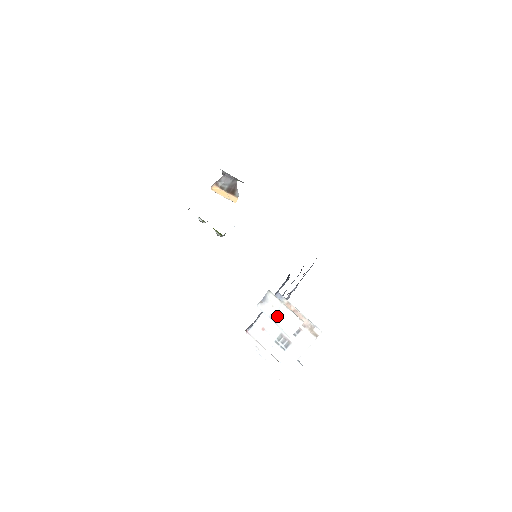
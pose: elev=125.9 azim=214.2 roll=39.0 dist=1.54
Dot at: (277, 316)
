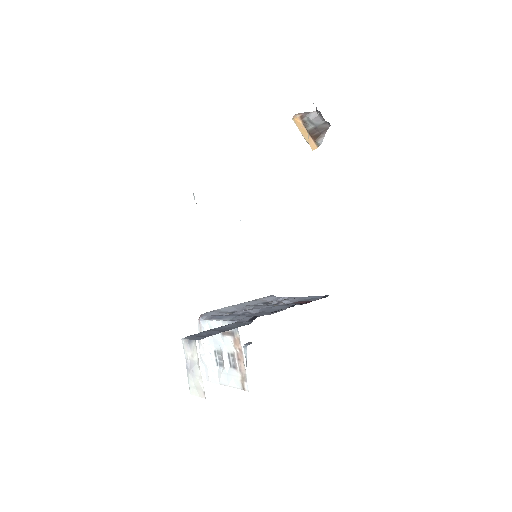
Dot at: (191, 367)
